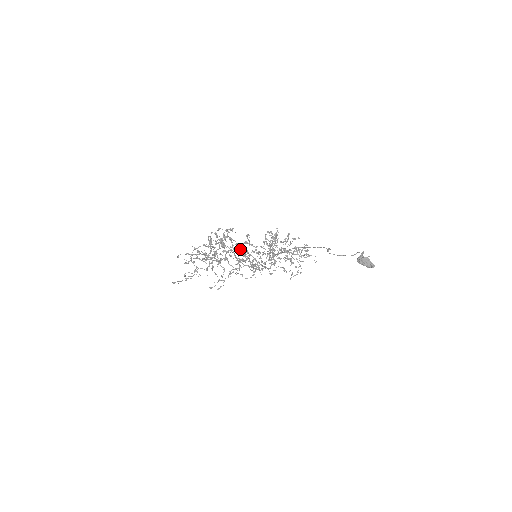
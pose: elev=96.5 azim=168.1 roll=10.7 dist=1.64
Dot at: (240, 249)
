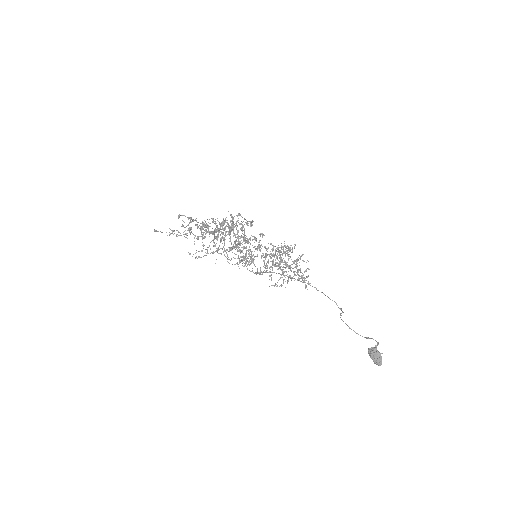
Dot at: (244, 239)
